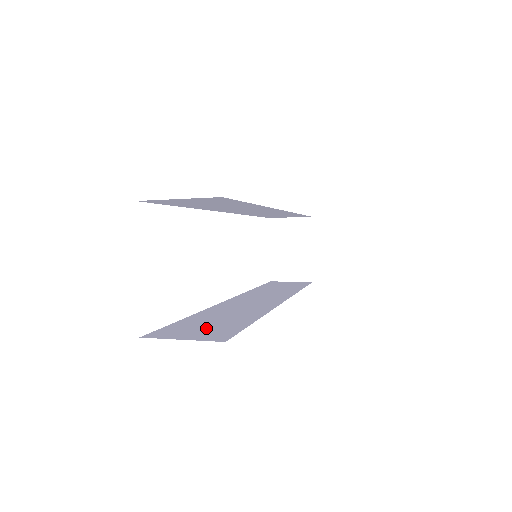
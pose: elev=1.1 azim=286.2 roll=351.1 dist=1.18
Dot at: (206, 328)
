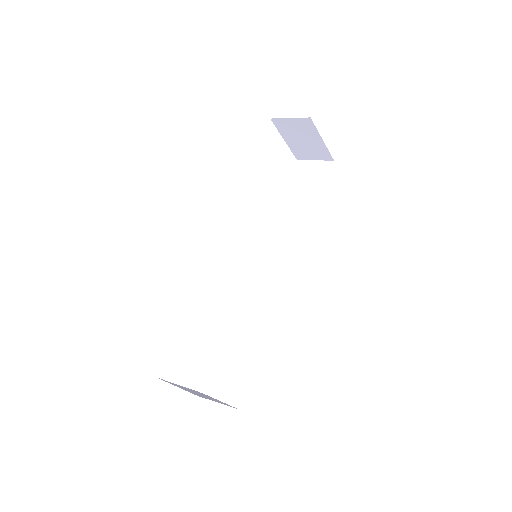
Dot at: (233, 374)
